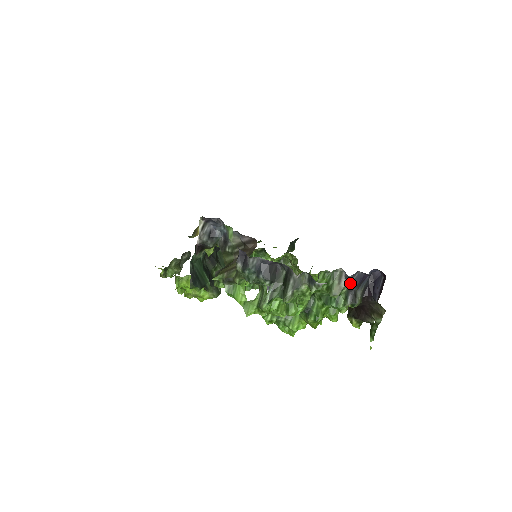
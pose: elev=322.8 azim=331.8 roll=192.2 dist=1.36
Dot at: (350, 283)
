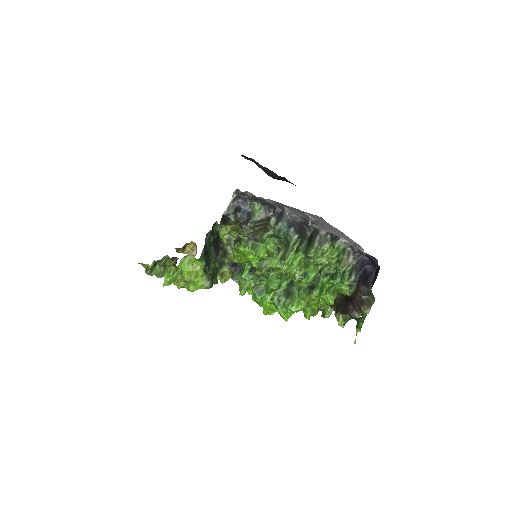
Dot at: (356, 261)
